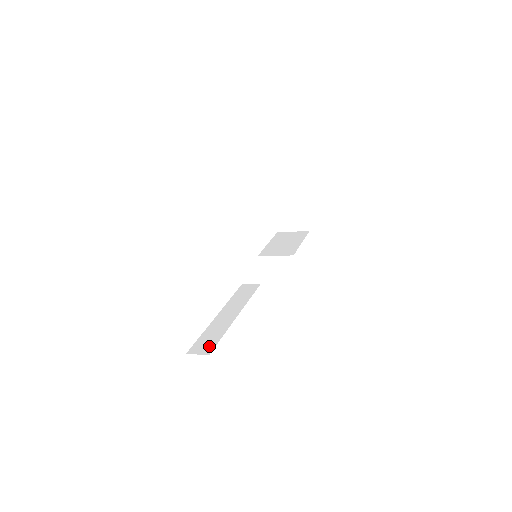
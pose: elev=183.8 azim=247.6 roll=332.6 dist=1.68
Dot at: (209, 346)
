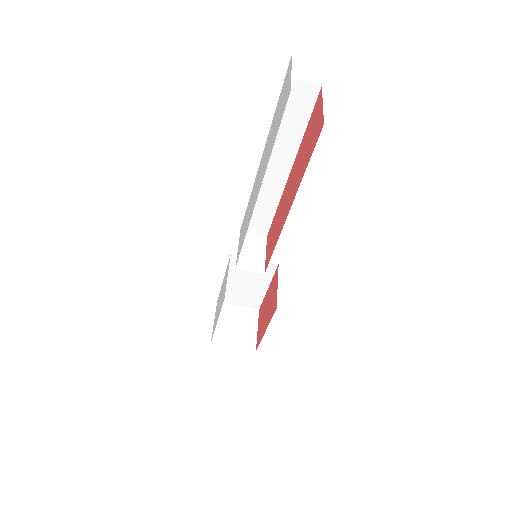
Dot at: occluded
